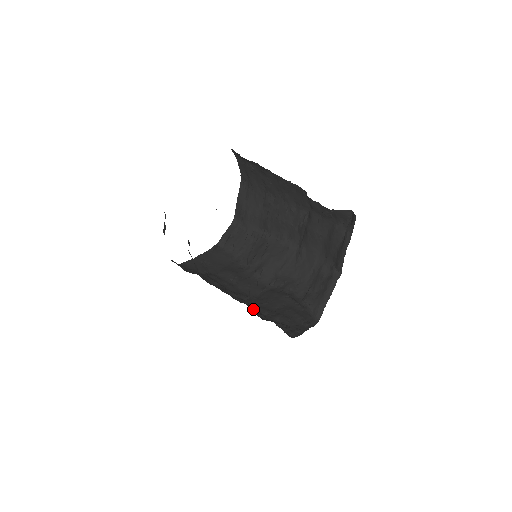
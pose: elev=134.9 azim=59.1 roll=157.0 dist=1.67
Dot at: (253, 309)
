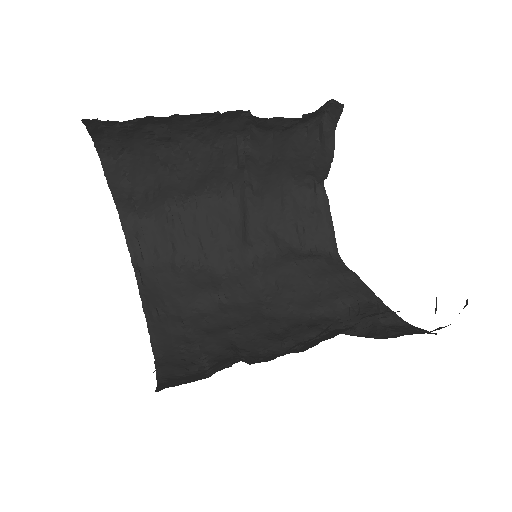
Dot at: (330, 329)
